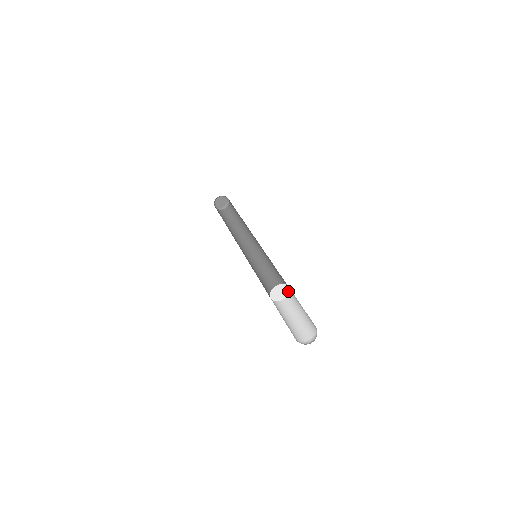
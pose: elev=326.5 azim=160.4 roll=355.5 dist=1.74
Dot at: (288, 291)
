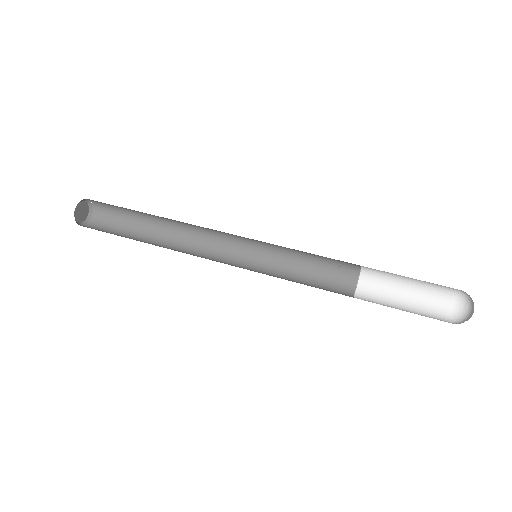
Dot at: (360, 268)
